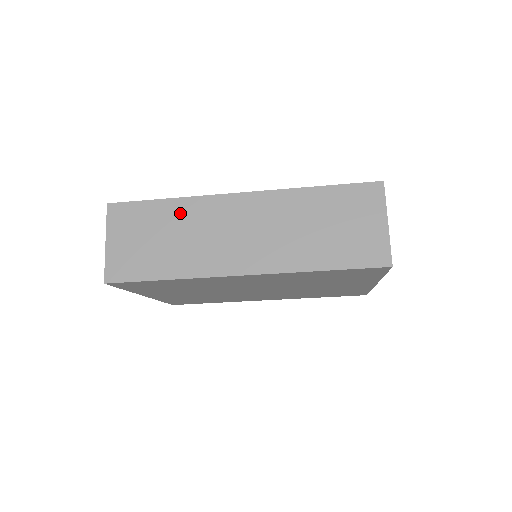
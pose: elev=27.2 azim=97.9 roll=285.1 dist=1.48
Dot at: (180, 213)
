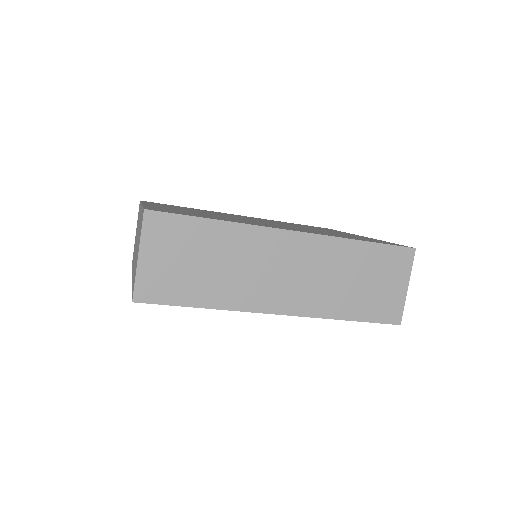
Dot at: (228, 239)
